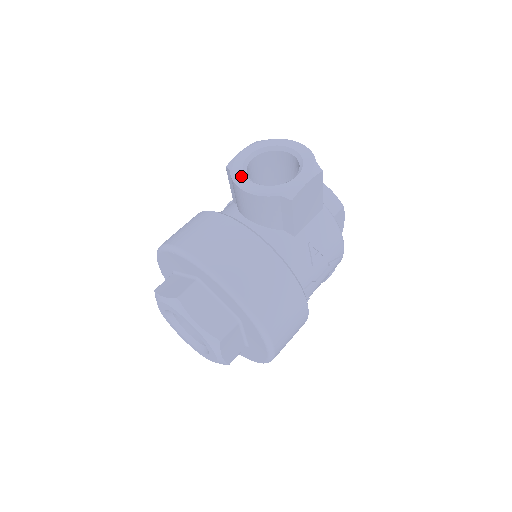
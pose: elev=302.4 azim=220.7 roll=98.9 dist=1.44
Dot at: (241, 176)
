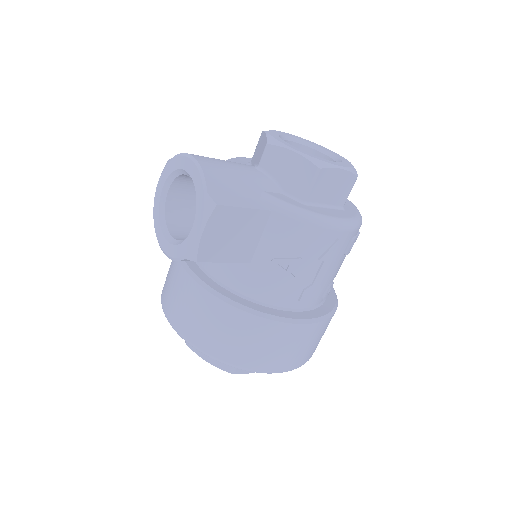
Dot at: (159, 231)
